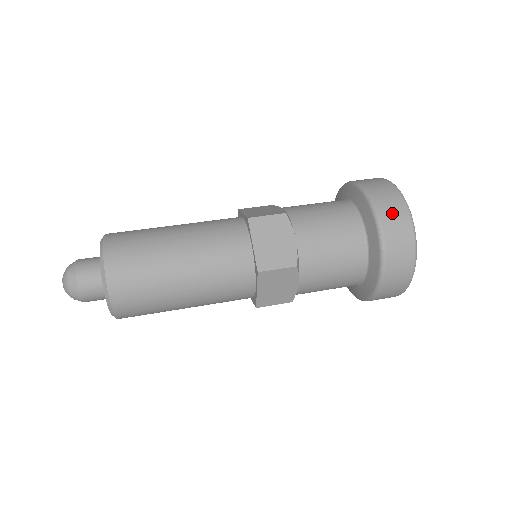
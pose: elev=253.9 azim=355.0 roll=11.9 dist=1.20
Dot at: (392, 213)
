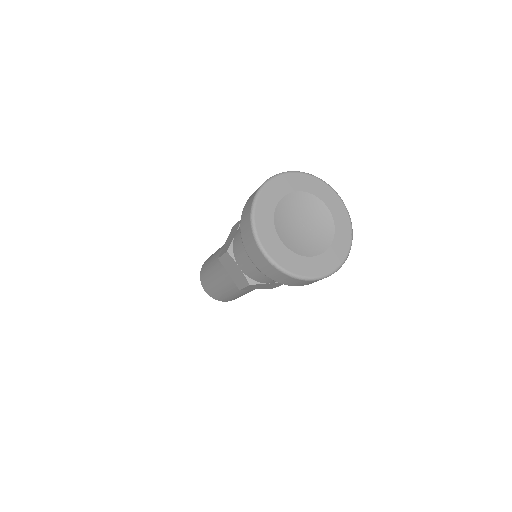
Dot at: (252, 252)
